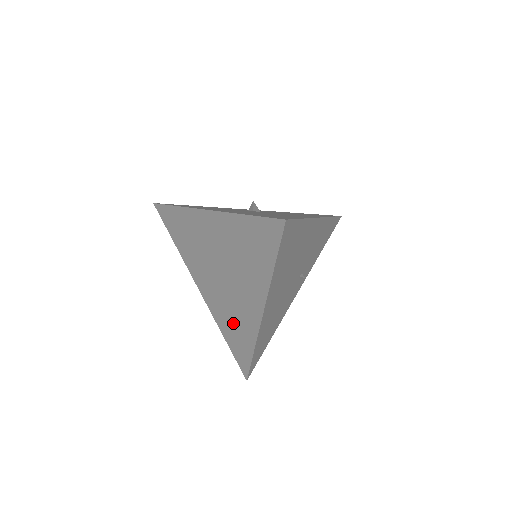
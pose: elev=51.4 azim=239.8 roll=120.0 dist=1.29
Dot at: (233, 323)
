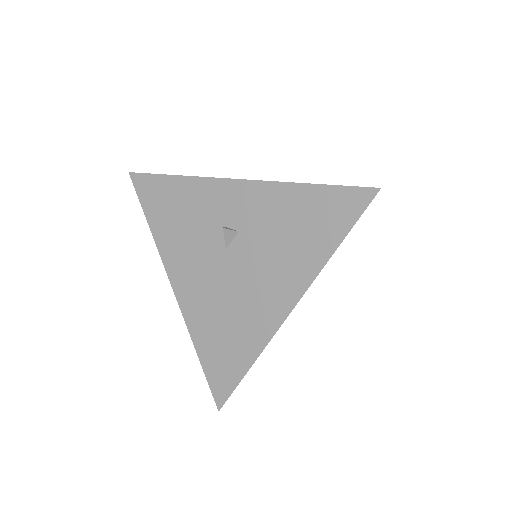
Dot at: occluded
